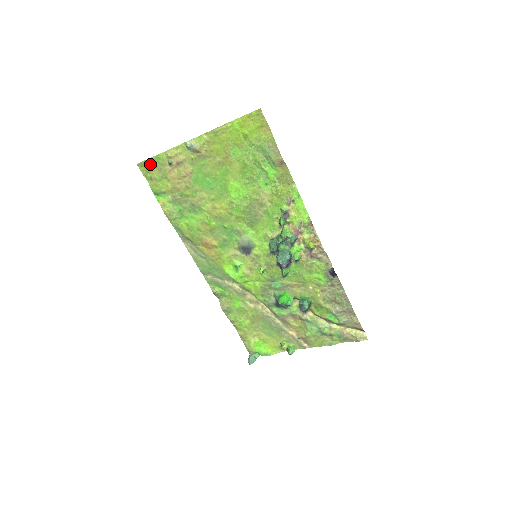
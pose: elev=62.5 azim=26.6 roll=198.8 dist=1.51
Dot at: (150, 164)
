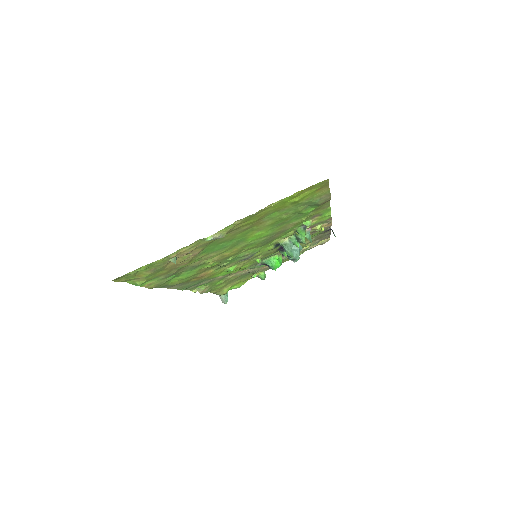
Dot at: (136, 272)
